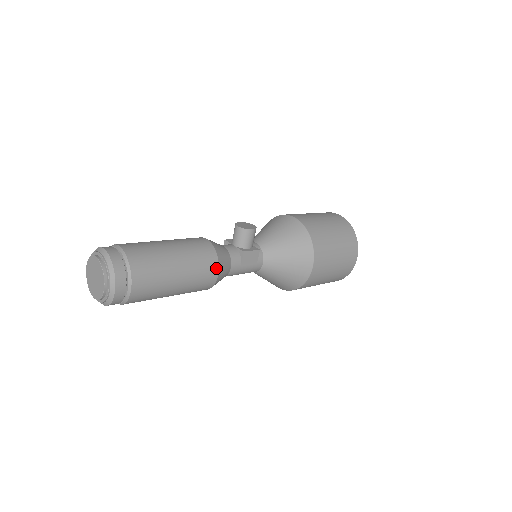
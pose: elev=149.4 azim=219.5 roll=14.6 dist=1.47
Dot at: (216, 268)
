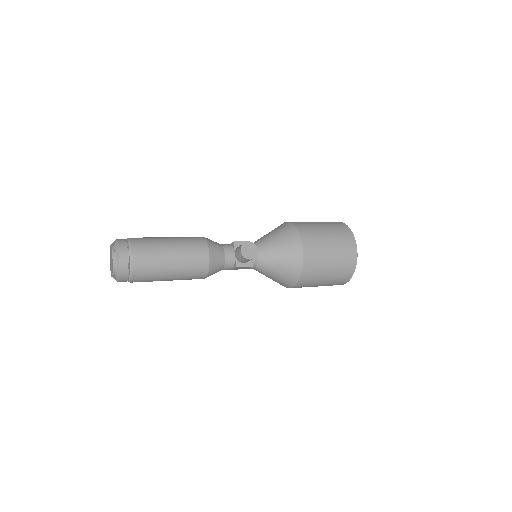
Dot at: (204, 277)
